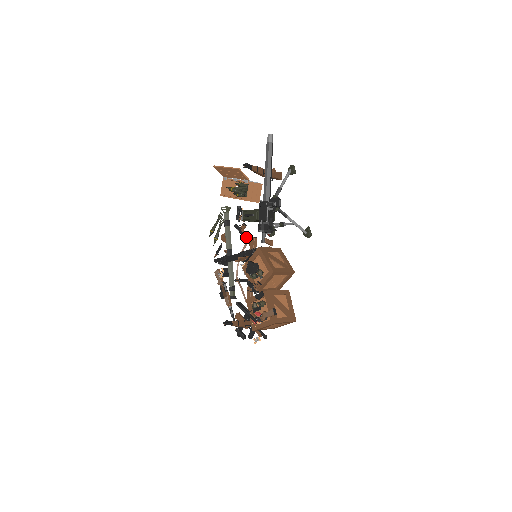
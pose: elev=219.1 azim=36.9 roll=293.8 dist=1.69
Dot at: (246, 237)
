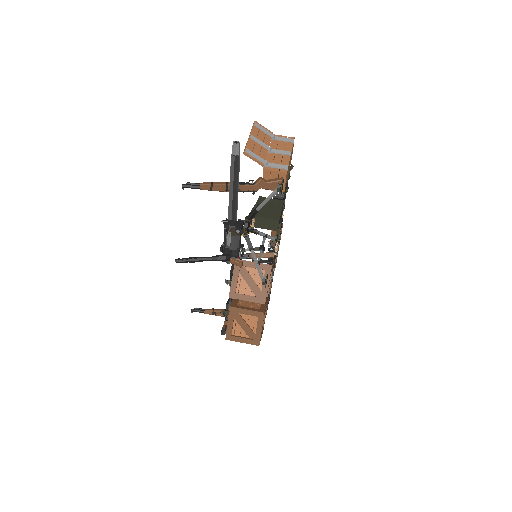
Dot at: occluded
